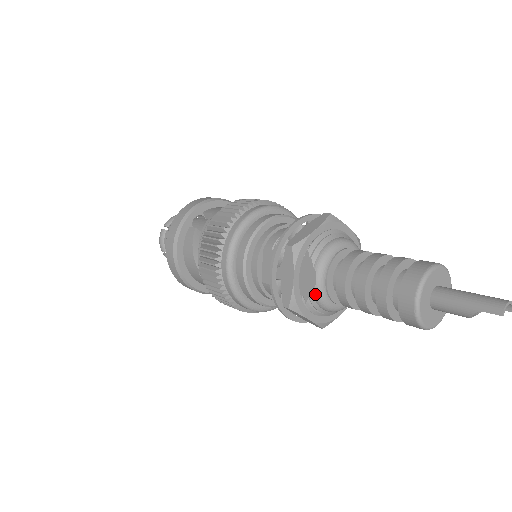
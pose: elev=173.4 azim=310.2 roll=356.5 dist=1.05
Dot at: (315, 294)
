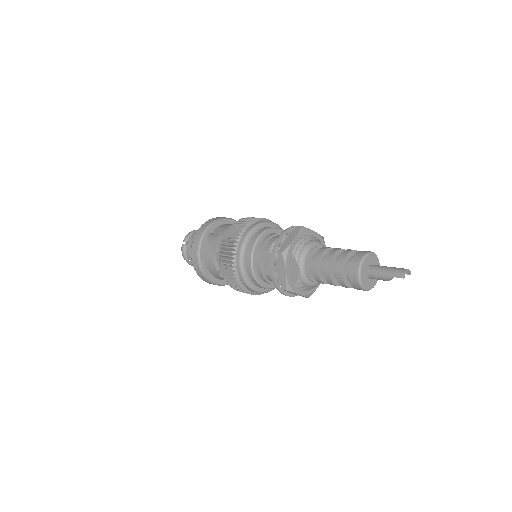
Dot at: (300, 279)
